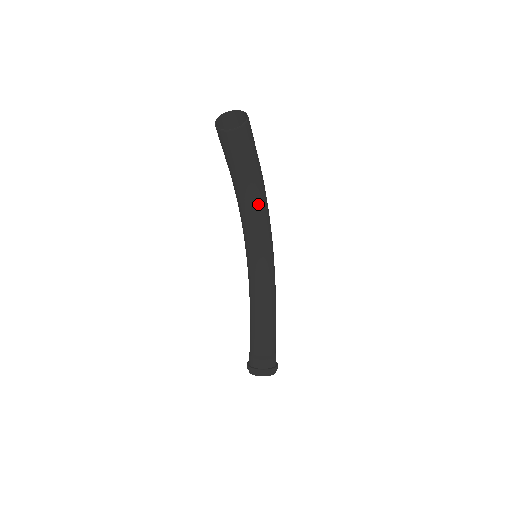
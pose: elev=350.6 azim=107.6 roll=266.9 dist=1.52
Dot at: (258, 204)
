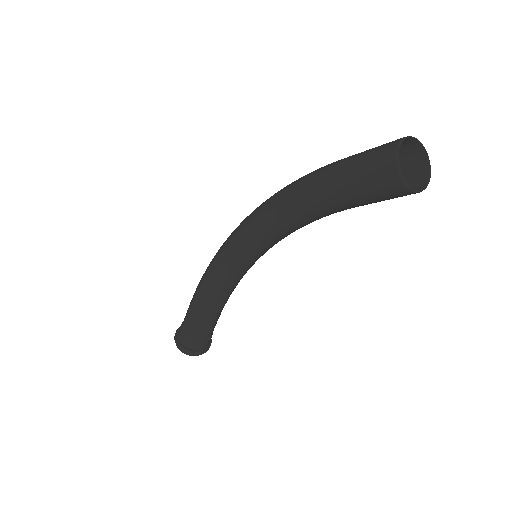
Dot at: occluded
